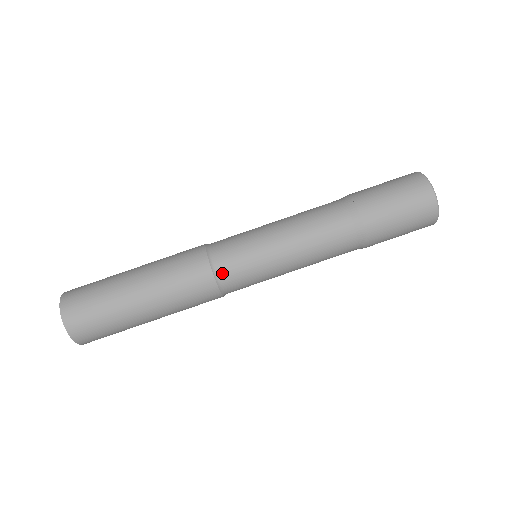
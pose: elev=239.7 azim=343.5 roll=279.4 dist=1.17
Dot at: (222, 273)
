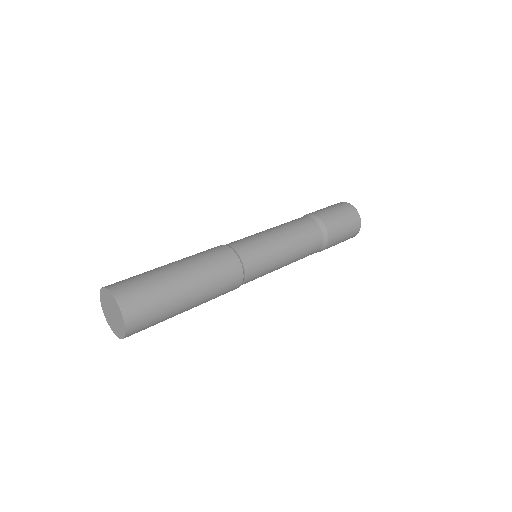
Dot at: (247, 281)
